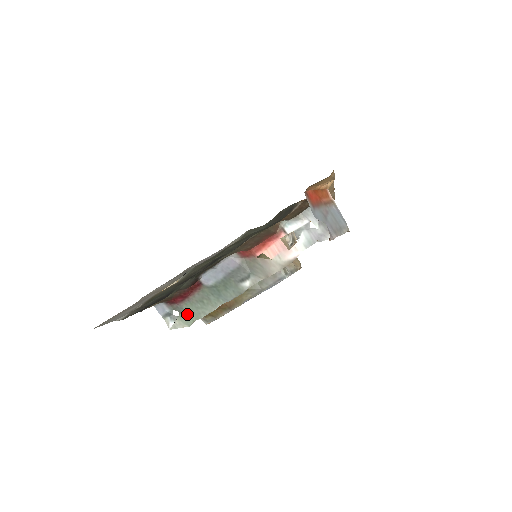
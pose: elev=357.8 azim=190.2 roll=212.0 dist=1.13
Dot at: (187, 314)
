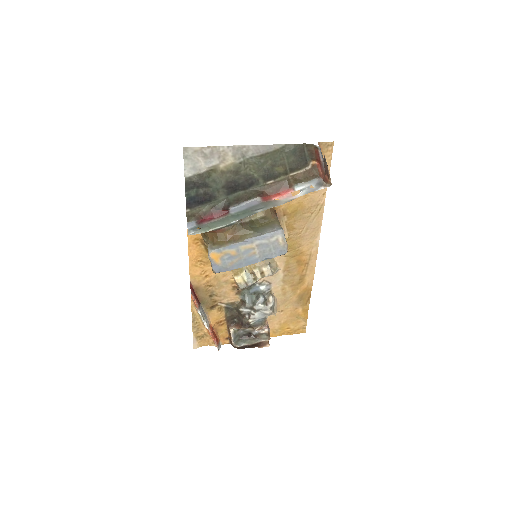
Dot at: (208, 227)
